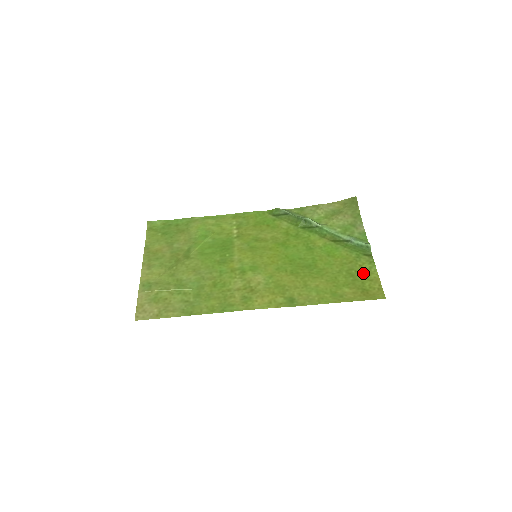
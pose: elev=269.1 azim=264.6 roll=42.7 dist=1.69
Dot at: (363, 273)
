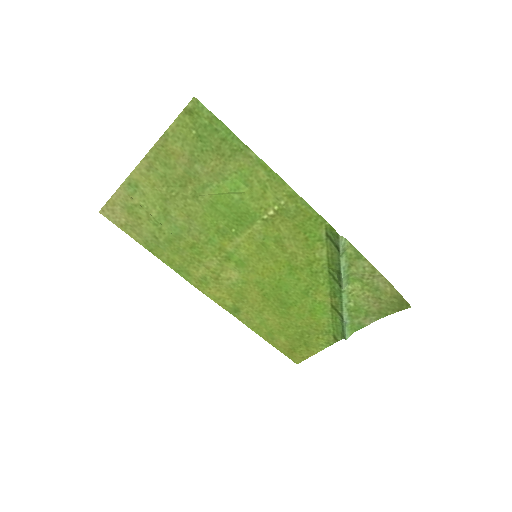
Dot at: (311, 343)
